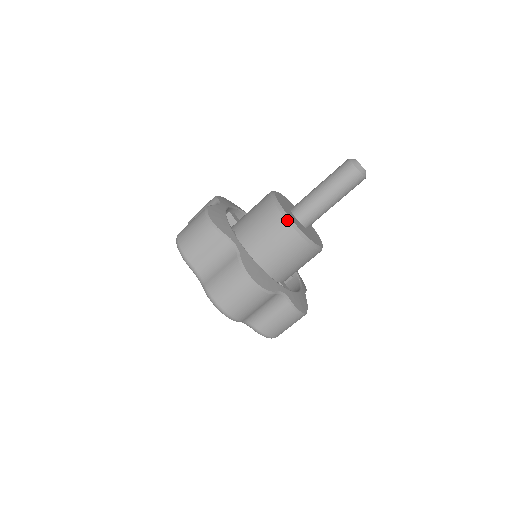
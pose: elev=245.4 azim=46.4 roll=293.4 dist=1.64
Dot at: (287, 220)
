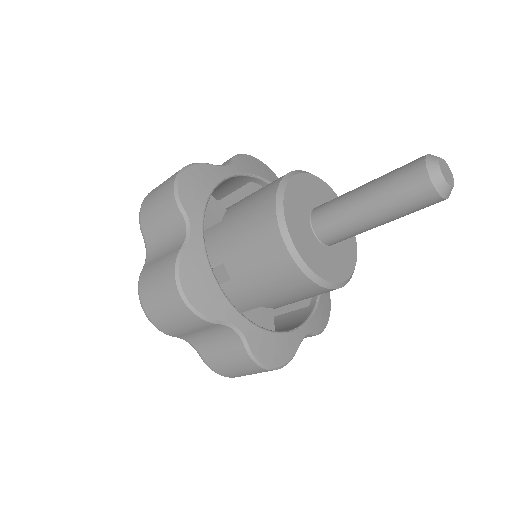
Dot at: (312, 280)
